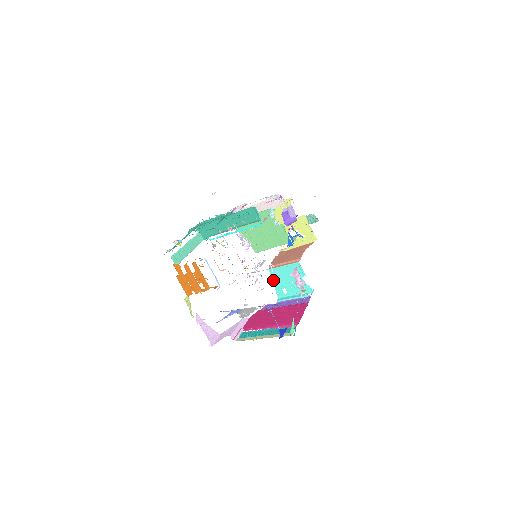
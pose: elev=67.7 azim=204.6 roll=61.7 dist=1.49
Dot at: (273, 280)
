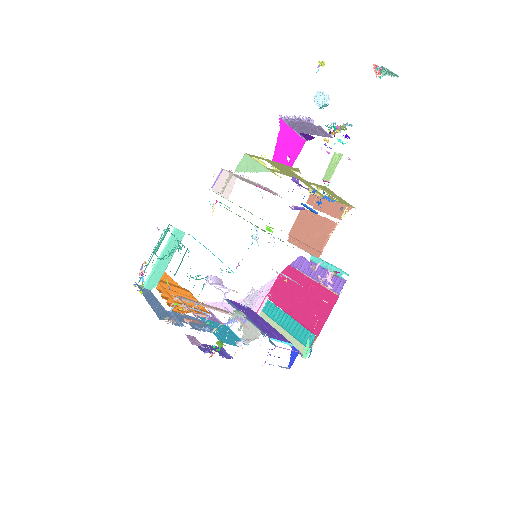
Dot at: occluded
